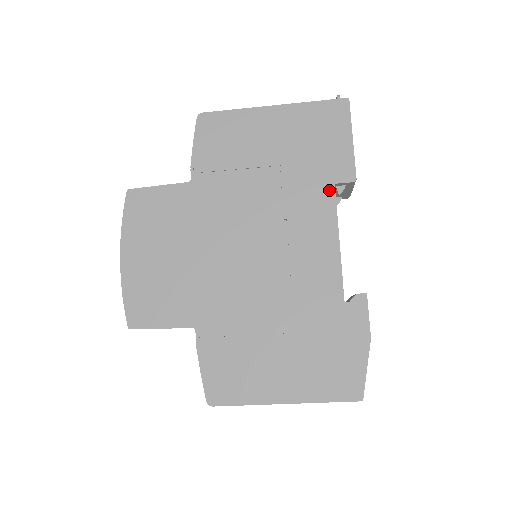
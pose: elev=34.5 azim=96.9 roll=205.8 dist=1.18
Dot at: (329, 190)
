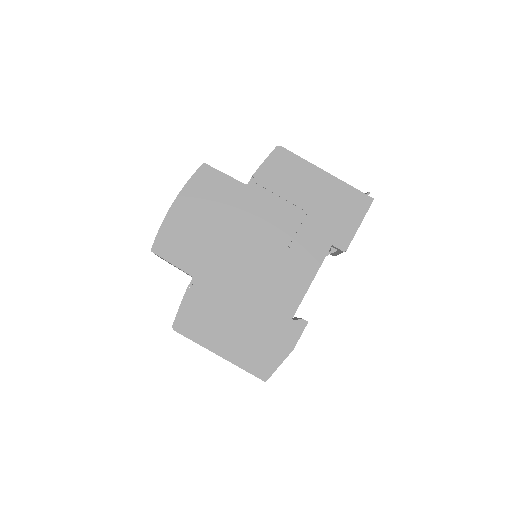
Dot at: (326, 247)
